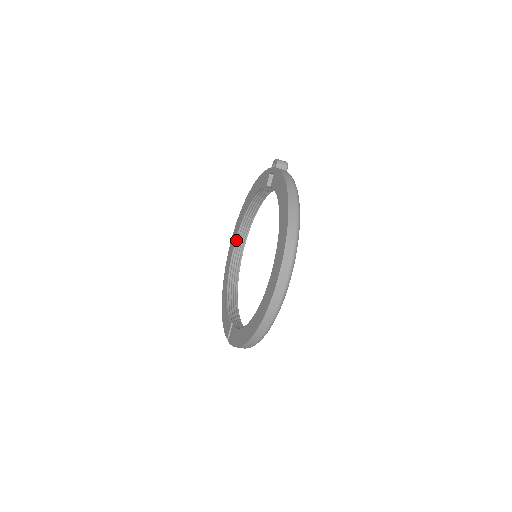
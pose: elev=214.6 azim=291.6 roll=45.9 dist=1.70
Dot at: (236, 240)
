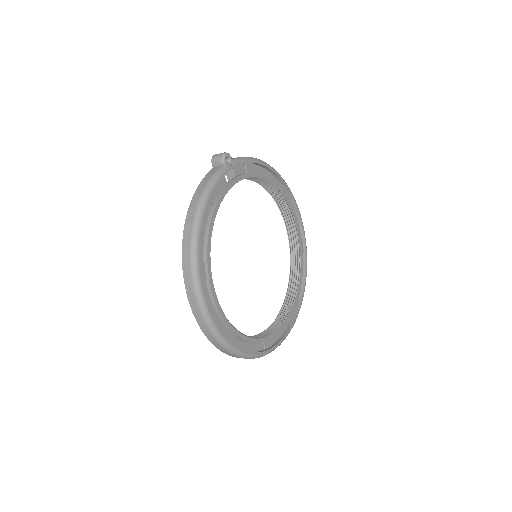
Dot at: (284, 218)
